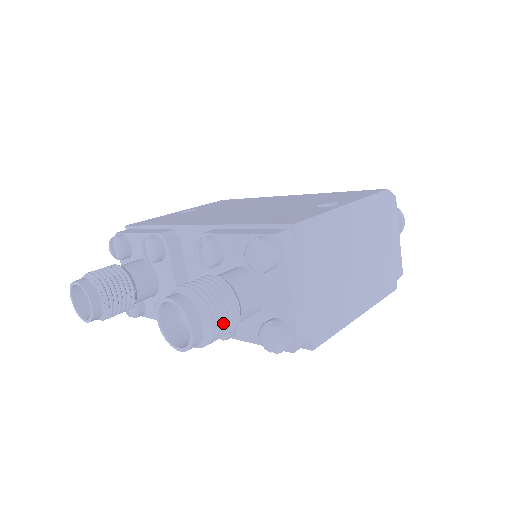
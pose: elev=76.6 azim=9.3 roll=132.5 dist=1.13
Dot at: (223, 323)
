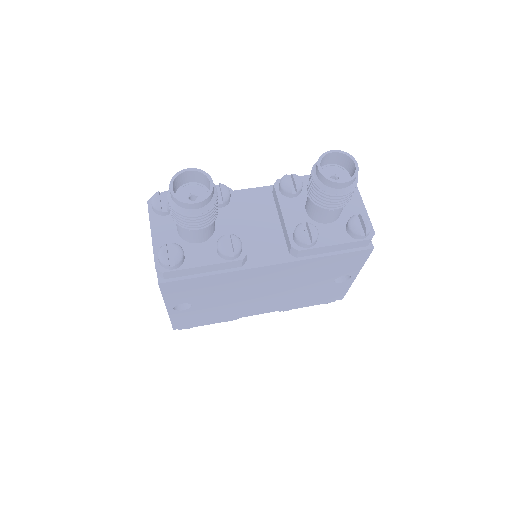
Dot at: occluded
